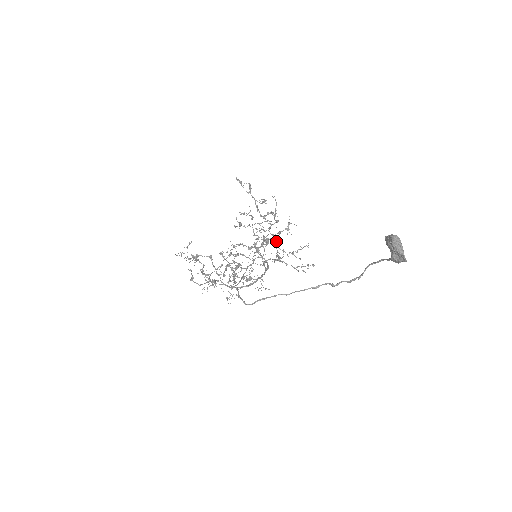
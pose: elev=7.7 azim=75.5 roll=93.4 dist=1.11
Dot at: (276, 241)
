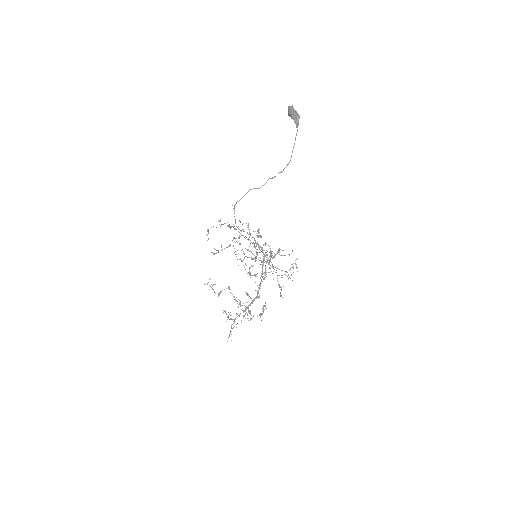
Dot at: (278, 285)
